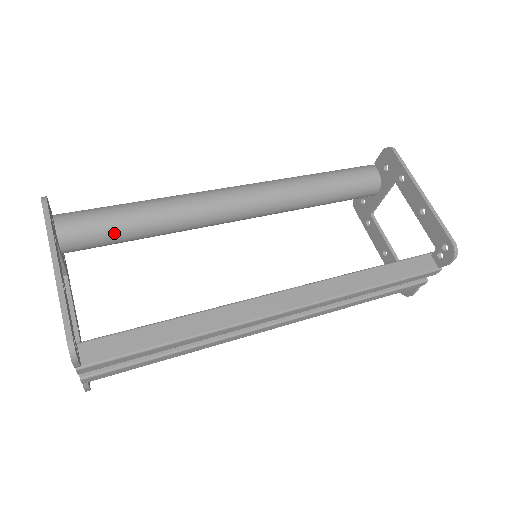
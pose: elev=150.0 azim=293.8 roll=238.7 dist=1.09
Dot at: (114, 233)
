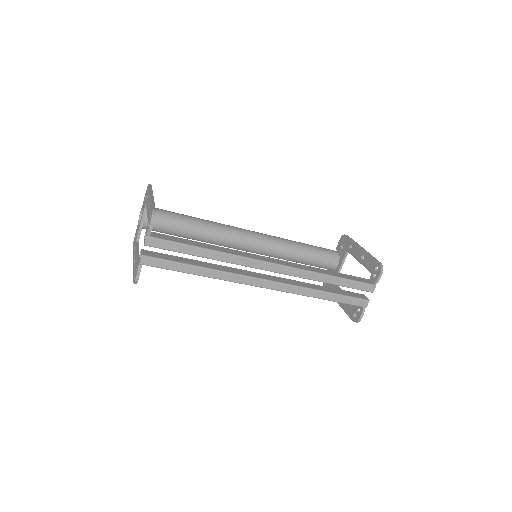
Dot at: (176, 222)
